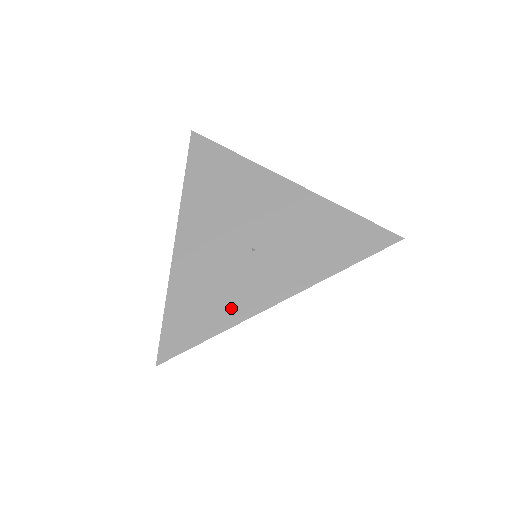
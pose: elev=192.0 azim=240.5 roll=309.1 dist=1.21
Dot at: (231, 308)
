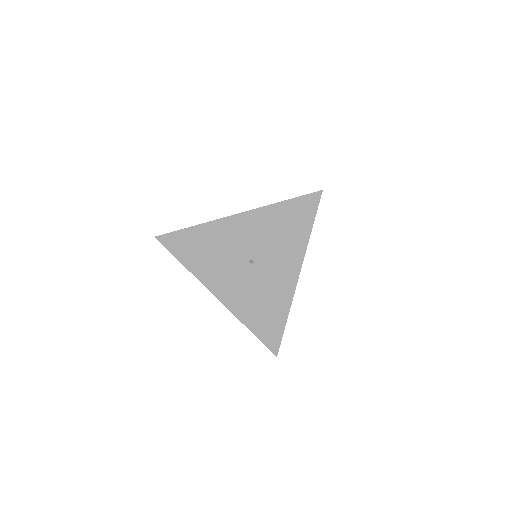
Dot at: occluded
